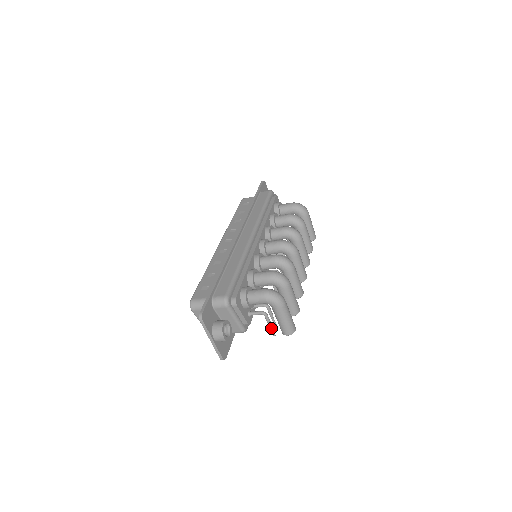
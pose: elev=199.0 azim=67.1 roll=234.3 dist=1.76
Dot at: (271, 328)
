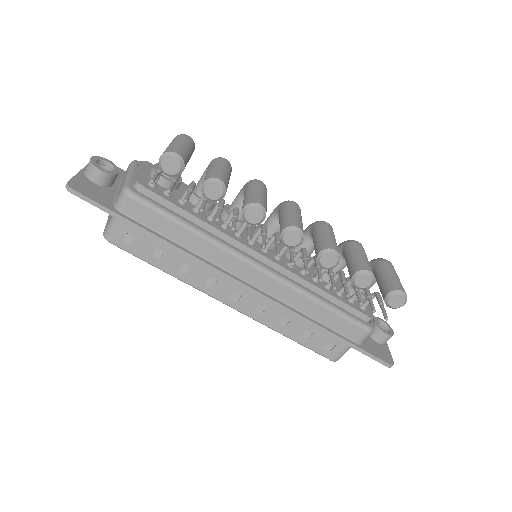
Dot at: (155, 174)
